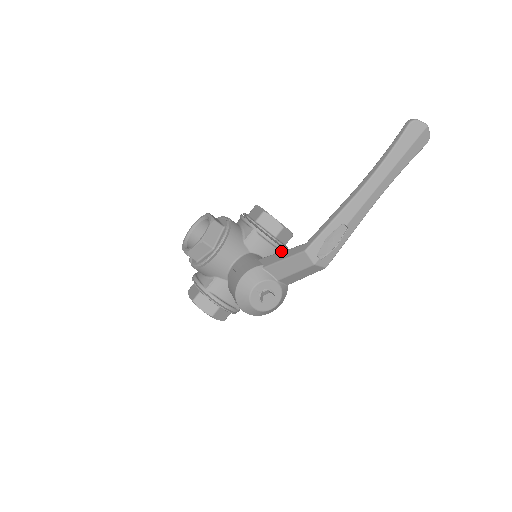
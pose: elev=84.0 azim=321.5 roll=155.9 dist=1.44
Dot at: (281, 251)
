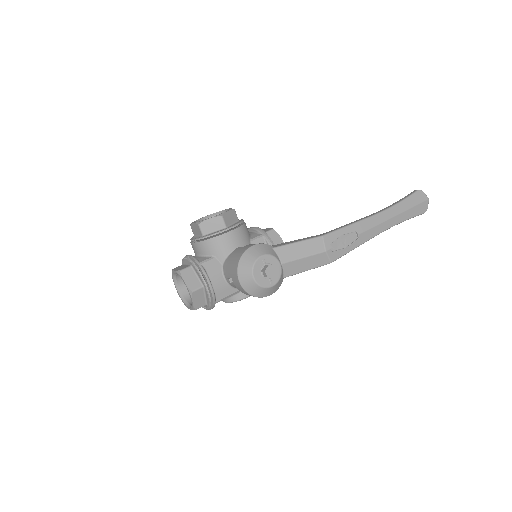
Dot at: occluded
